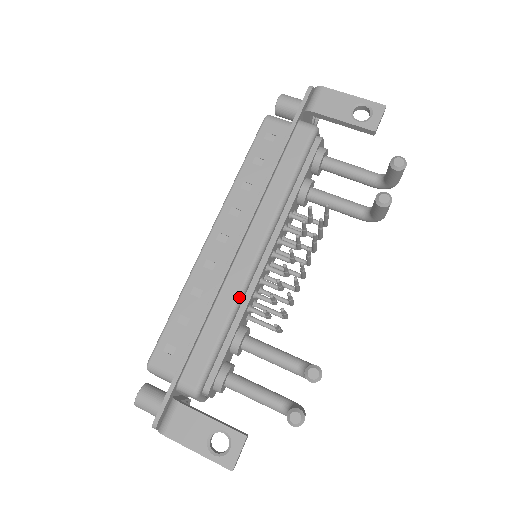
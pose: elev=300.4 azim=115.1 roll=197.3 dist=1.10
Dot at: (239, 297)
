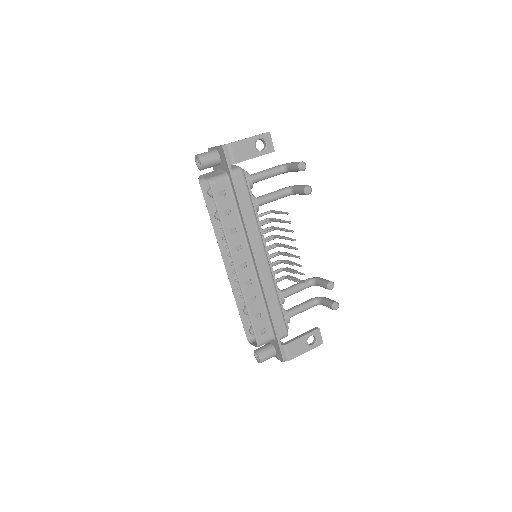
Dot at: (274, 284)
